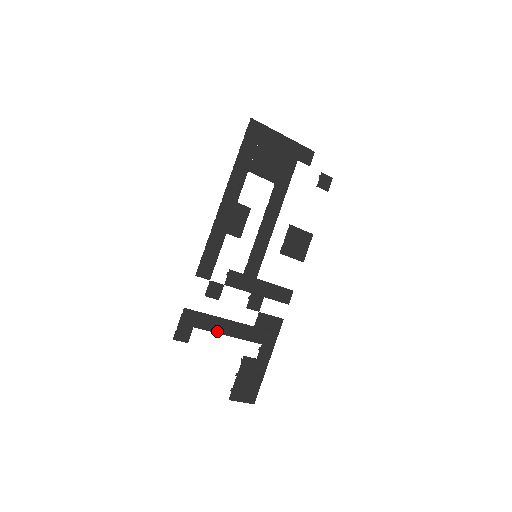
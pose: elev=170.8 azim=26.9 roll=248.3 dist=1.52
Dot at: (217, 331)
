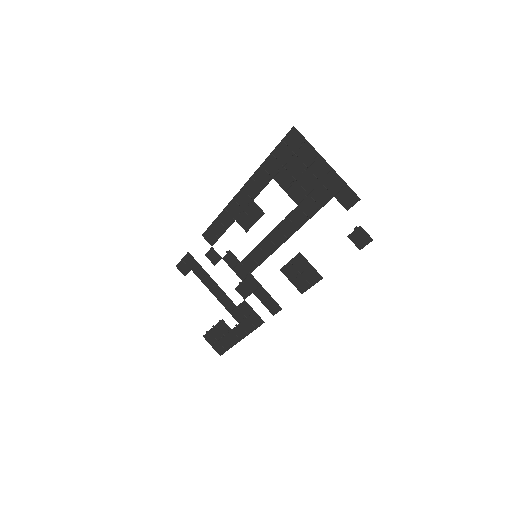
Dot at: (207, 286)
